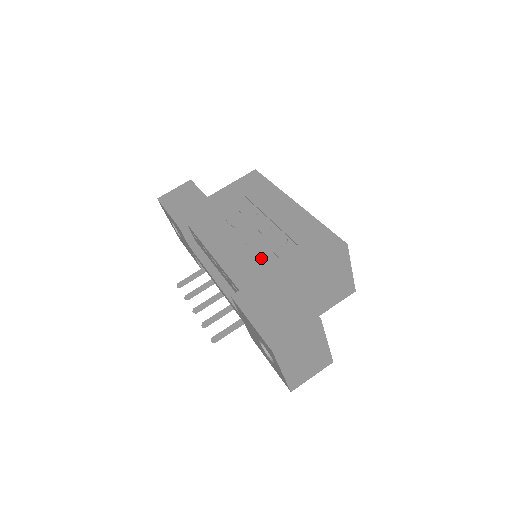
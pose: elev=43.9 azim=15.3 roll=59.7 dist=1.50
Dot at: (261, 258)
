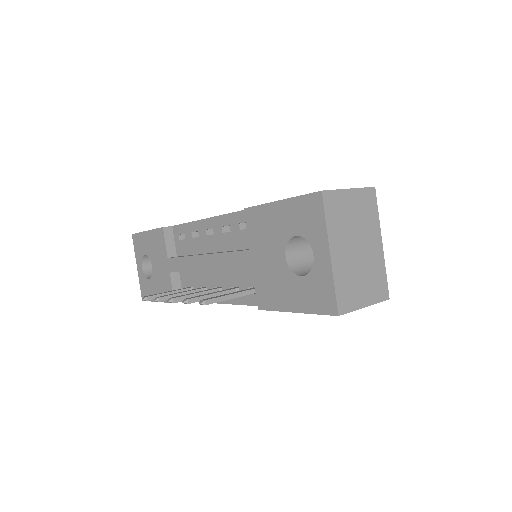
Dot at: occluded
